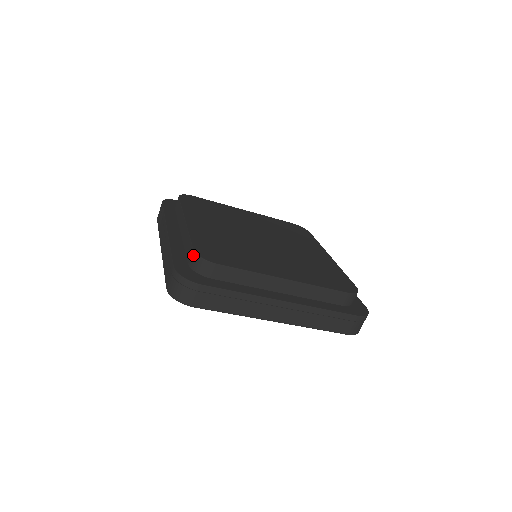
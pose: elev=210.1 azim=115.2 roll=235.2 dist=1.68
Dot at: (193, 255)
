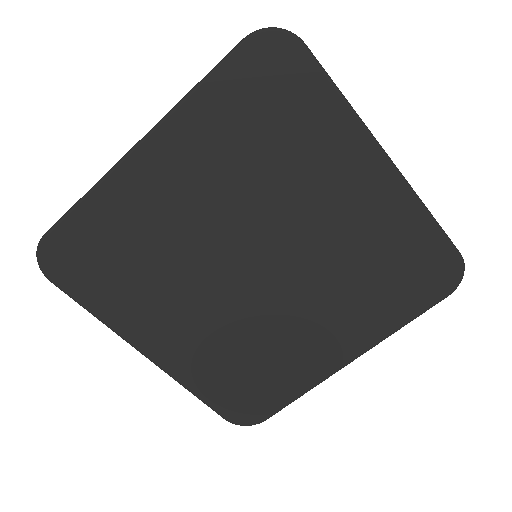
Dot at: occluded
